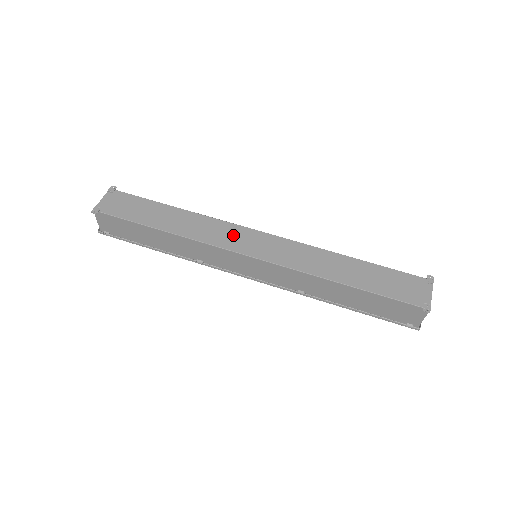
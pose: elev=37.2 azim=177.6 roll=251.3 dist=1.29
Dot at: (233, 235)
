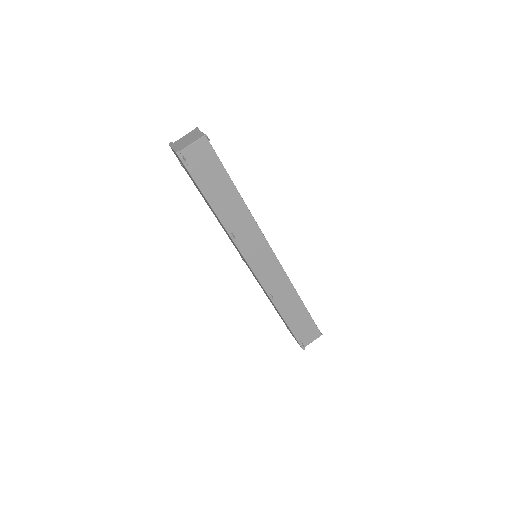
Dot at: occluded
